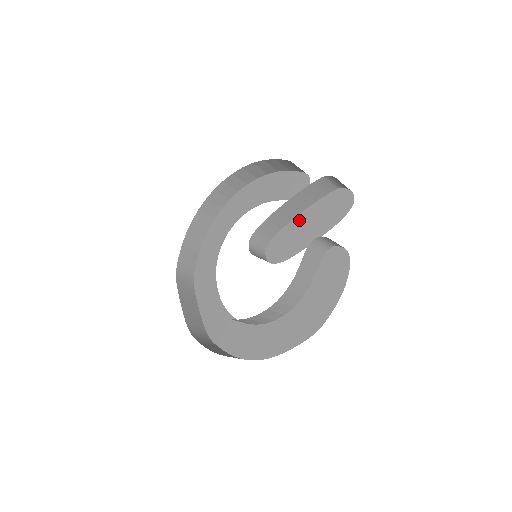
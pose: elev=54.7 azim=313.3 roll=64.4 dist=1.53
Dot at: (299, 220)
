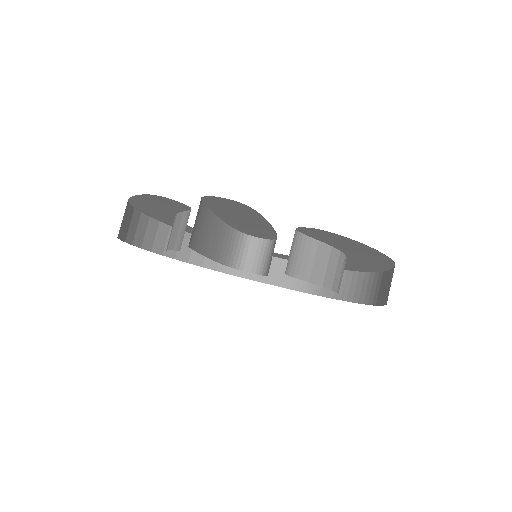
Dot at: (227, 220)
